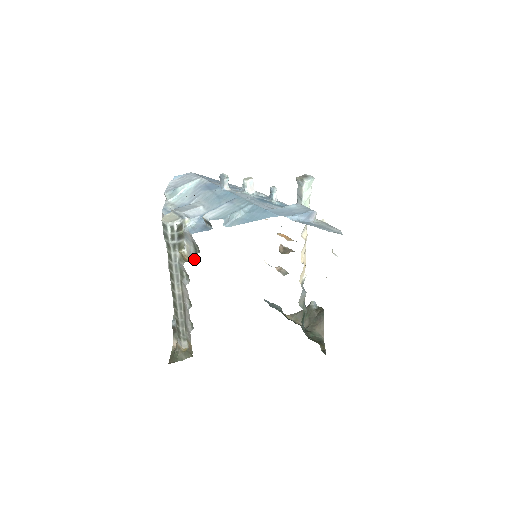
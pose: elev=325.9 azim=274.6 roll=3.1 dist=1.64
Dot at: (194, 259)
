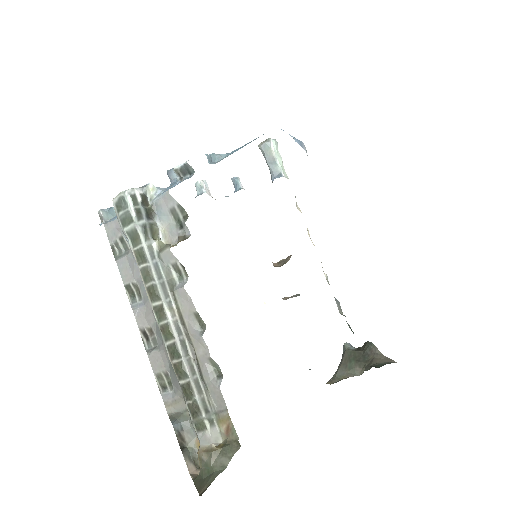
Dot at: (182, 237)
